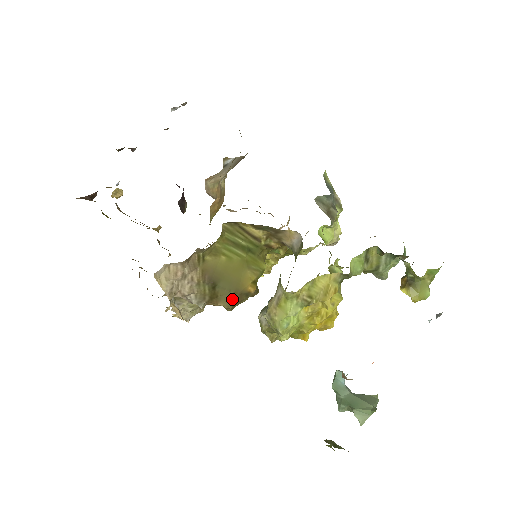
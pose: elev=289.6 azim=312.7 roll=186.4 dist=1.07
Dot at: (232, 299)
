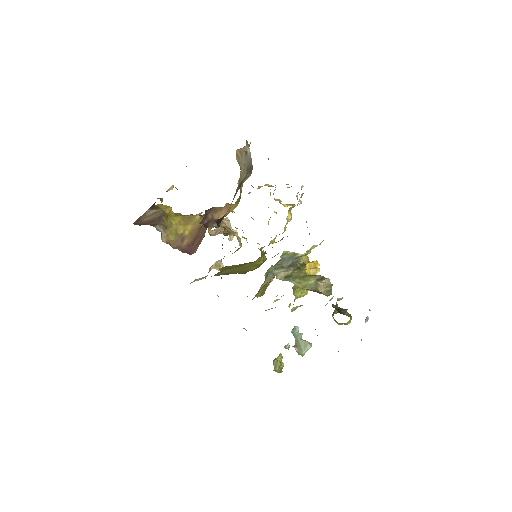
Dot at: (244, 273)
